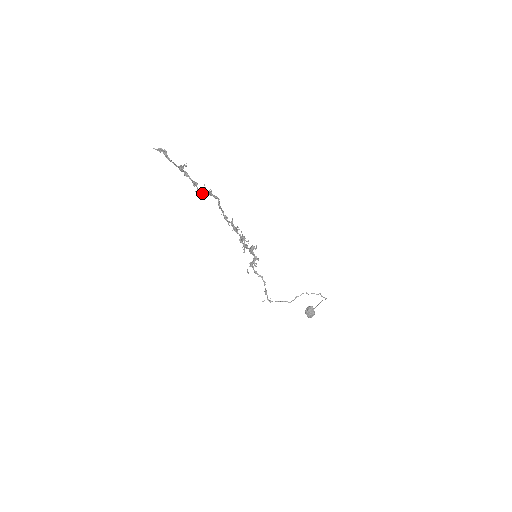
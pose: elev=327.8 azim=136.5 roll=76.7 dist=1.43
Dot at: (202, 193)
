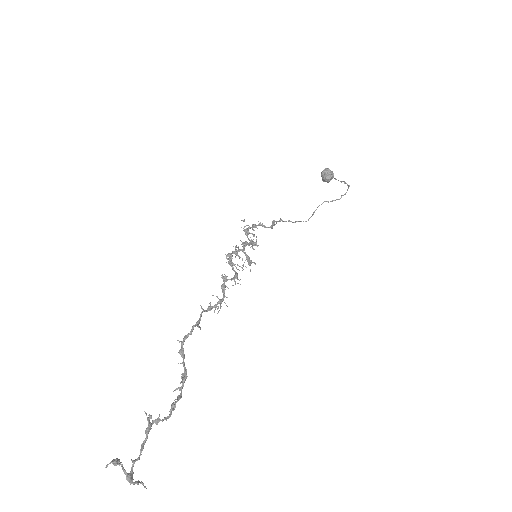
Dot at: (183, 384)
